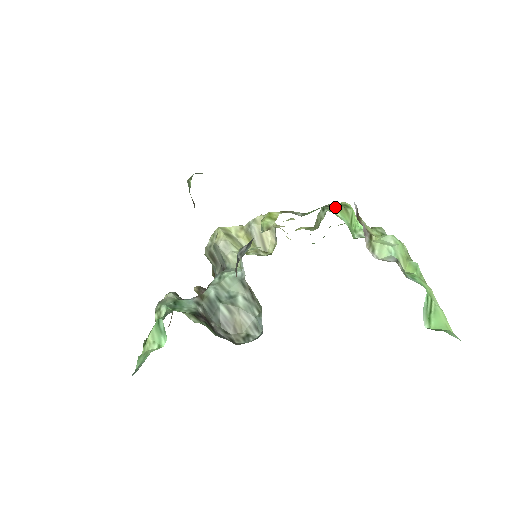
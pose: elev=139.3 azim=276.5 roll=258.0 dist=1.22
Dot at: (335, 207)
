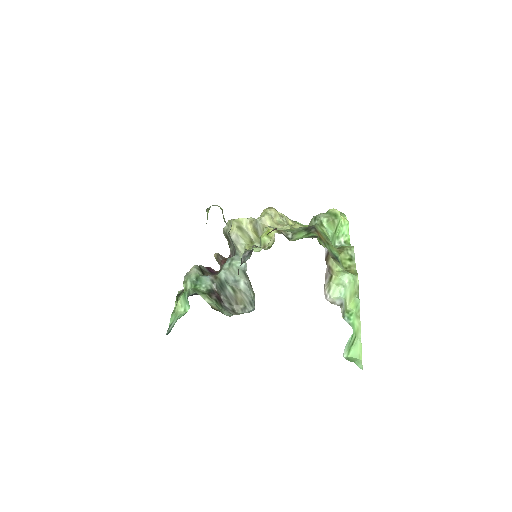
Dot at: (325, 218)
